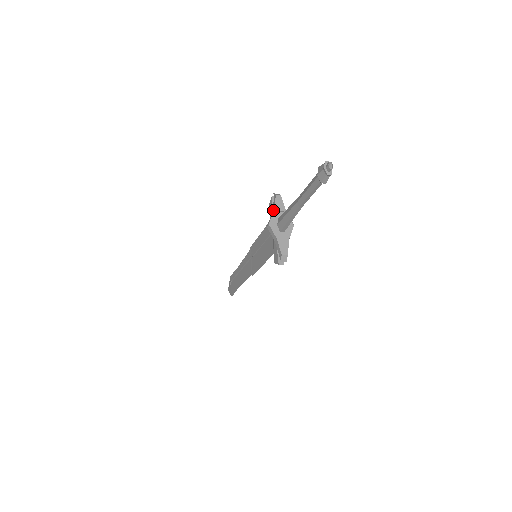
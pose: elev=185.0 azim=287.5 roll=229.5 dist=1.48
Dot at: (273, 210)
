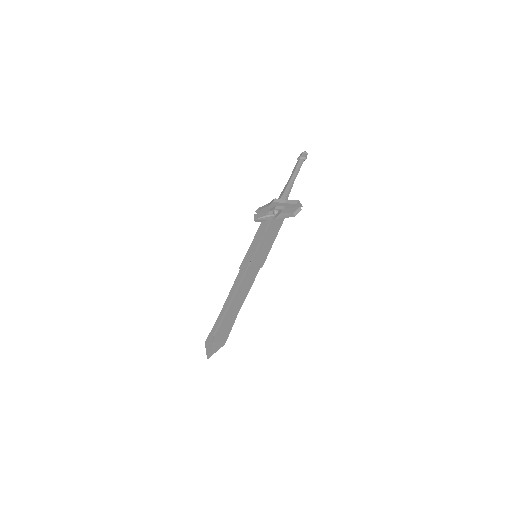
Dot at: (267, 204)
